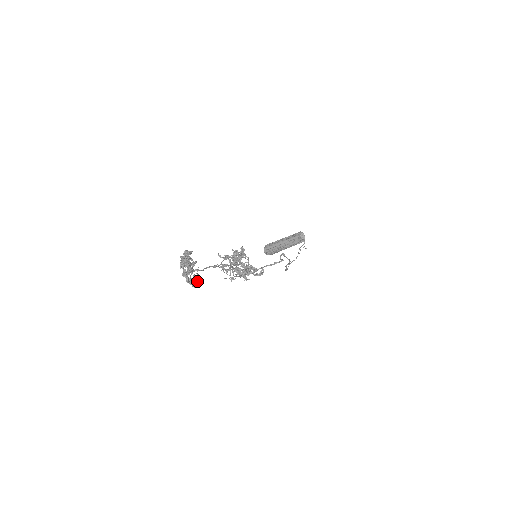
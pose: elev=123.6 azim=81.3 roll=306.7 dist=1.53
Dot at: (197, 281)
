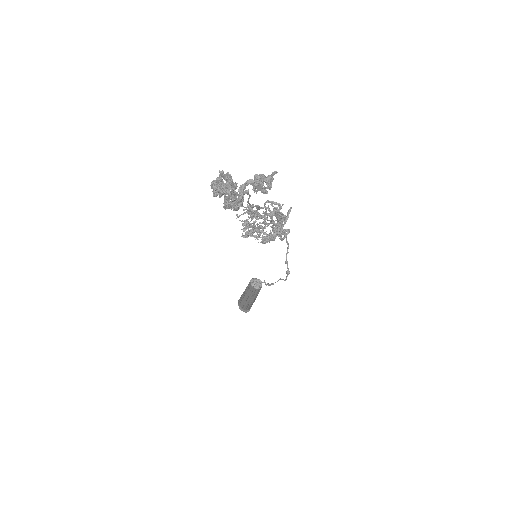
Dot at: (265, 177)
